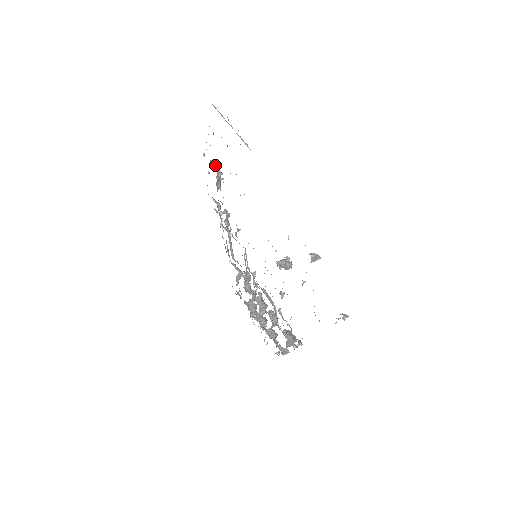
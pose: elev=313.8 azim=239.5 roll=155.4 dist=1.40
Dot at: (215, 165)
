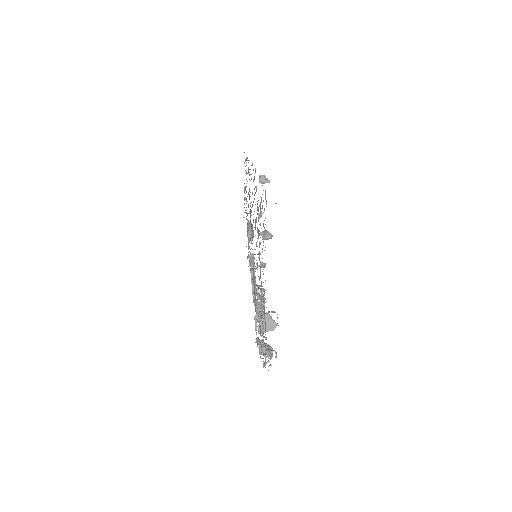
Dot at: (249, 221)
